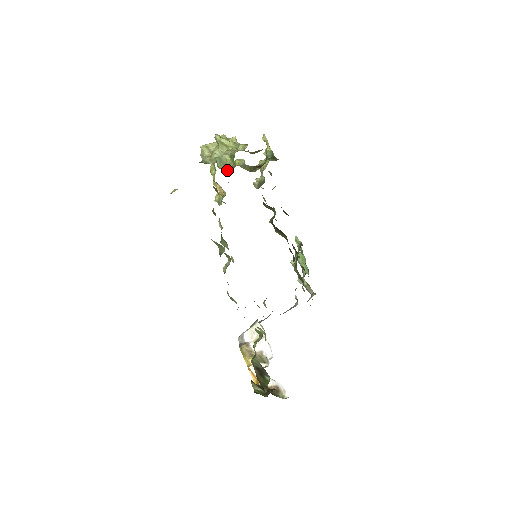
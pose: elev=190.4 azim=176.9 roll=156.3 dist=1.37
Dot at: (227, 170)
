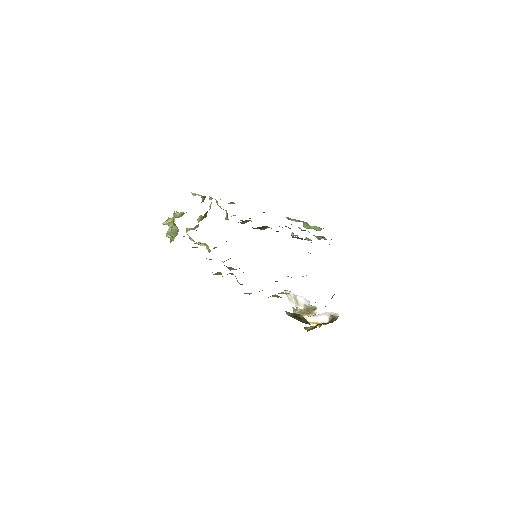
Dot at: (177, 234)
